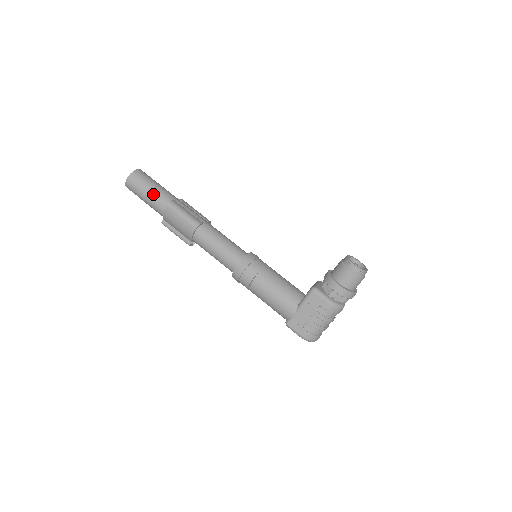
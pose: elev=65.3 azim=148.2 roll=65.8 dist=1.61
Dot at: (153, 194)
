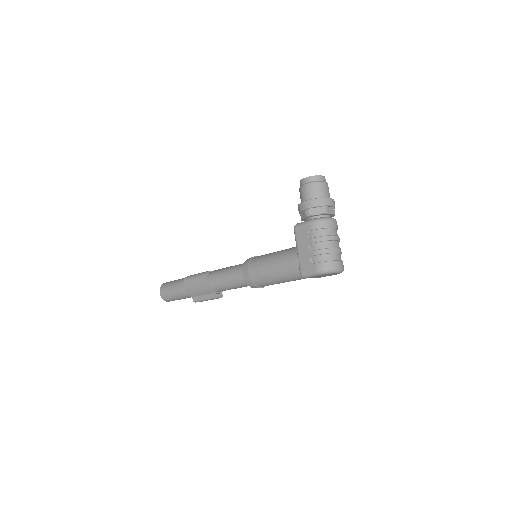
Dot at: (176, 285)
